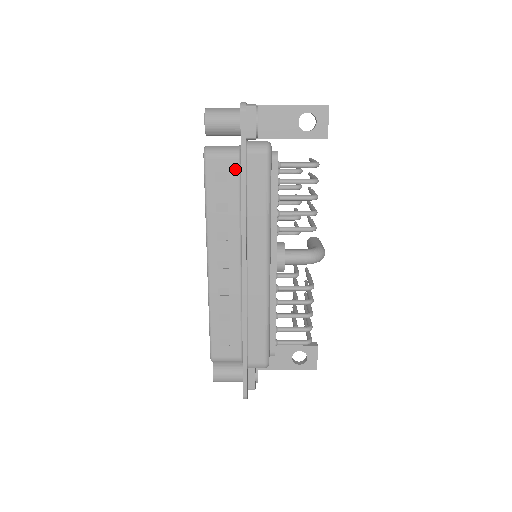
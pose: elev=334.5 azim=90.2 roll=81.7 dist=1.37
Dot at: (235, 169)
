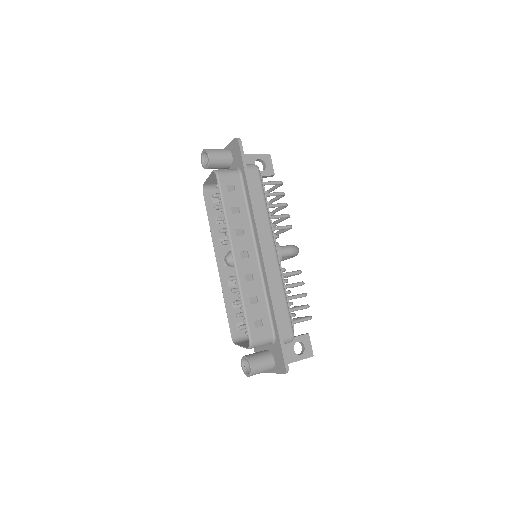
Dot at: (239, 182)
